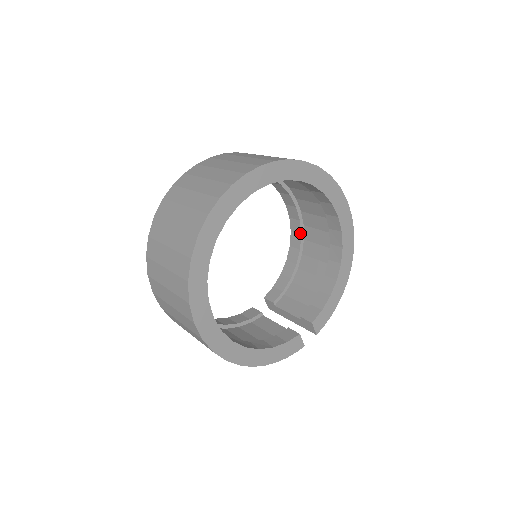
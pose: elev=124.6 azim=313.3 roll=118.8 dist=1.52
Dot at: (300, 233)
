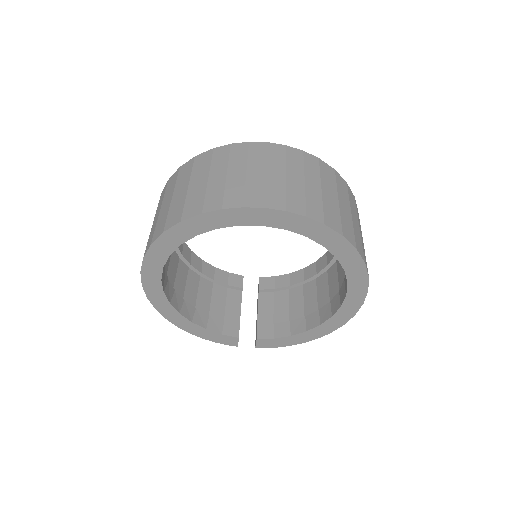
Dot at: (328, 263)
